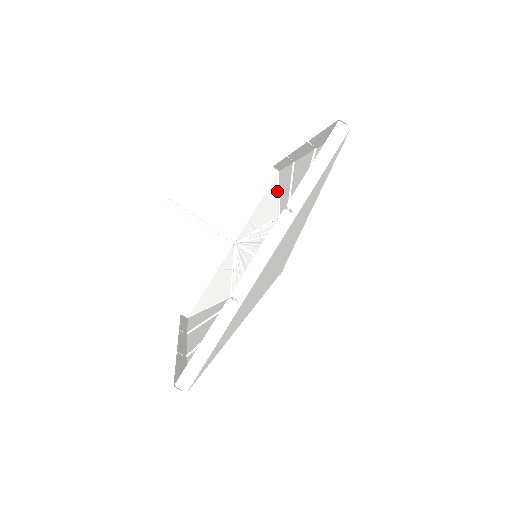
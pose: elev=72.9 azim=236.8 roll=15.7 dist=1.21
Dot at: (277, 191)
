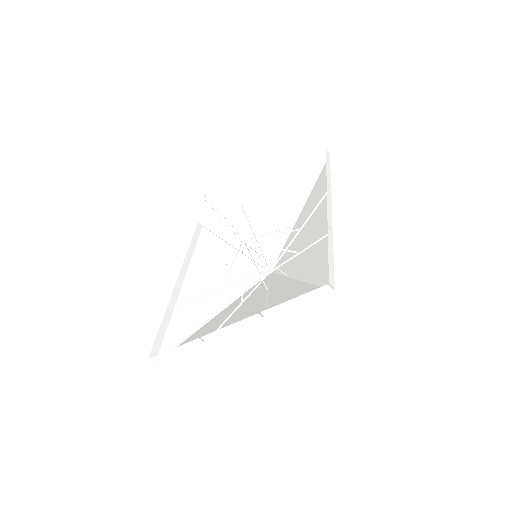
Dot at: (315, 179)
